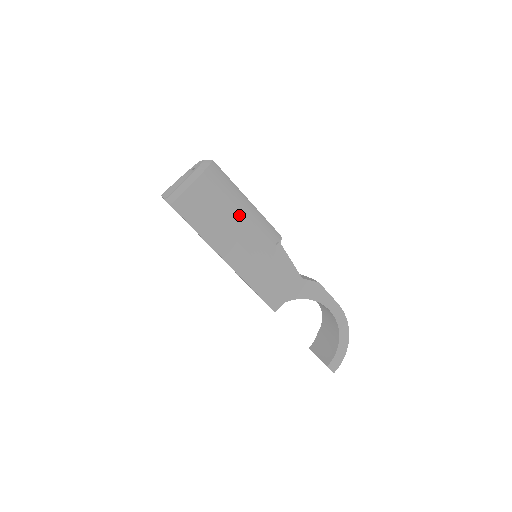
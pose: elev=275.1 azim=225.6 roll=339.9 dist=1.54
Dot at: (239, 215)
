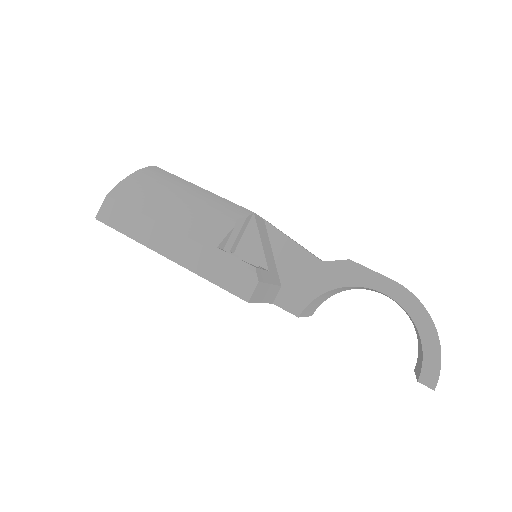
Dot at: (176, 203)
